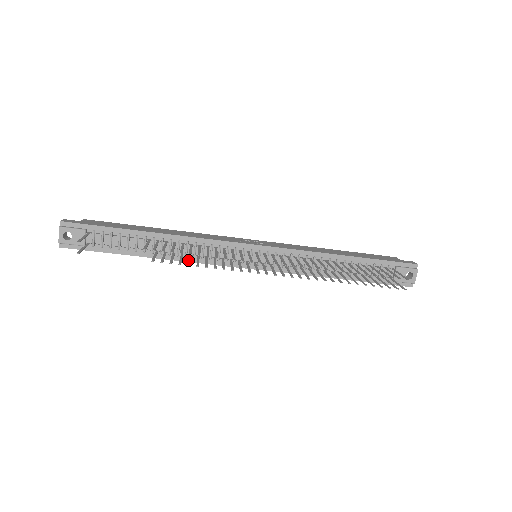
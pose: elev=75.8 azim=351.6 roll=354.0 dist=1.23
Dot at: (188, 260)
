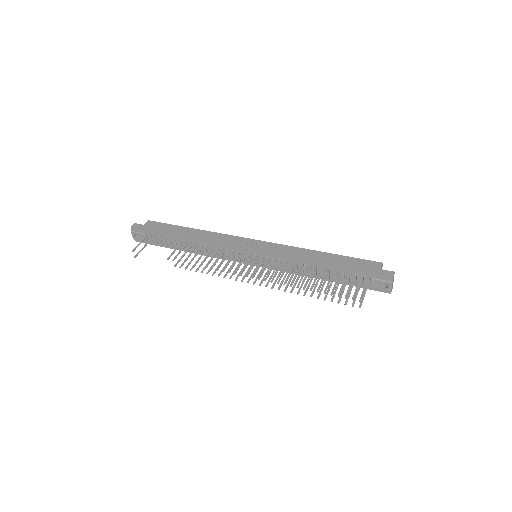
Dot at: occluded
